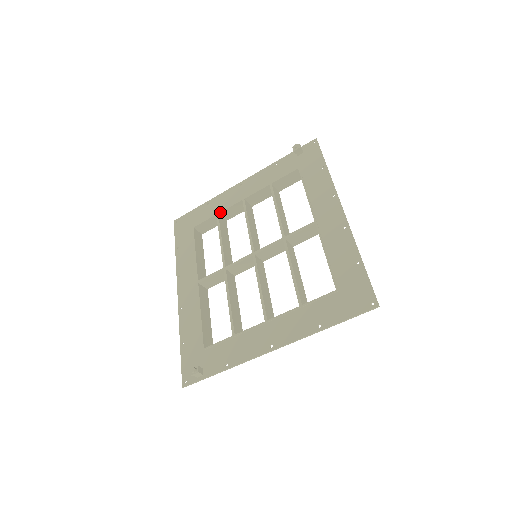
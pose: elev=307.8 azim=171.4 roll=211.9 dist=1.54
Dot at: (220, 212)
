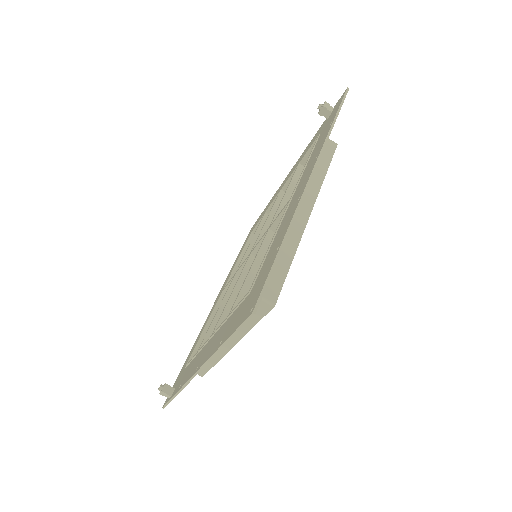
Dot at: (266, 210)
